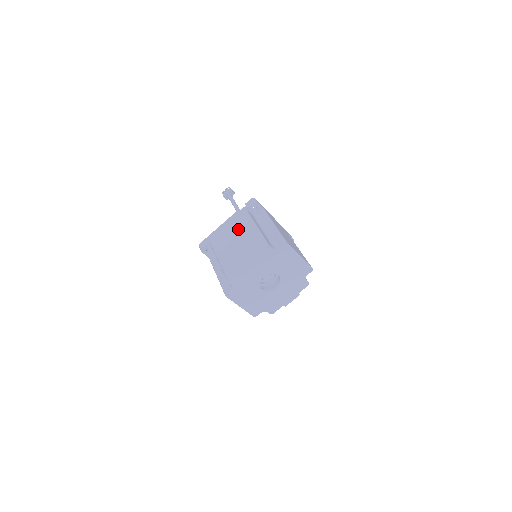
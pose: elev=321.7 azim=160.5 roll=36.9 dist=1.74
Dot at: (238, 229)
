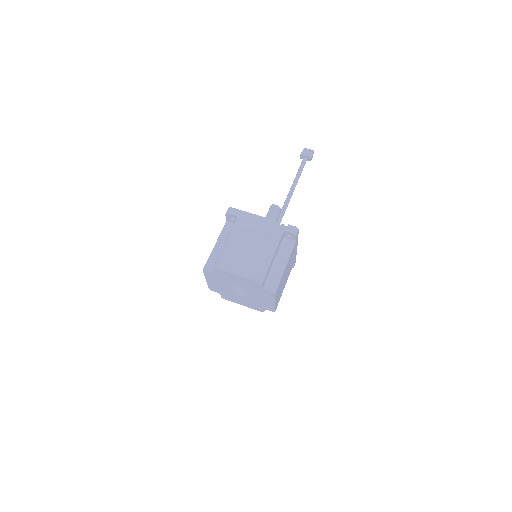
Dot at: (262, 239)
